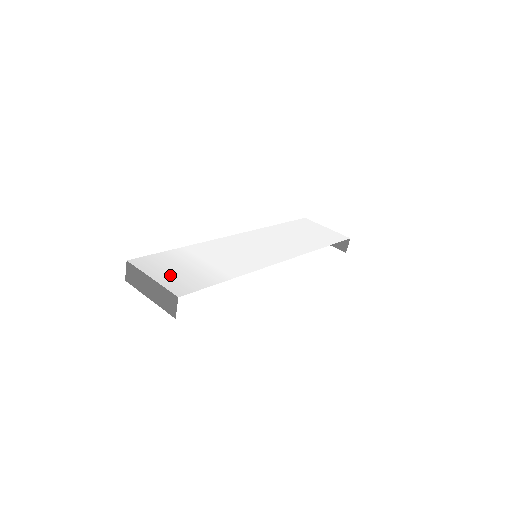
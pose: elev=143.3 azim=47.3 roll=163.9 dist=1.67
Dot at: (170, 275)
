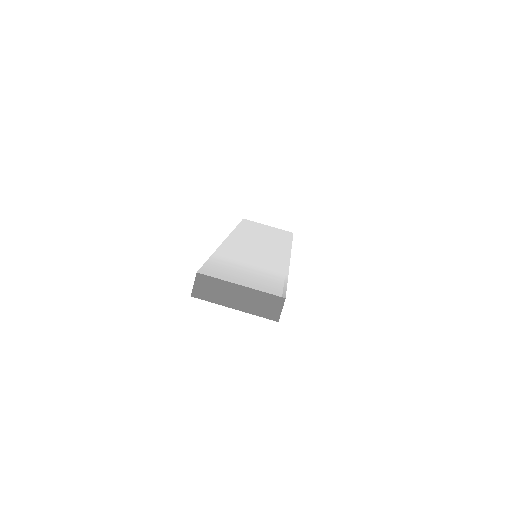
Dot at: (248, 280)
